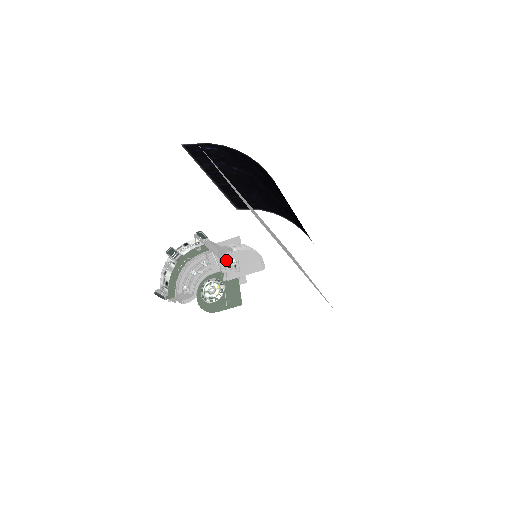
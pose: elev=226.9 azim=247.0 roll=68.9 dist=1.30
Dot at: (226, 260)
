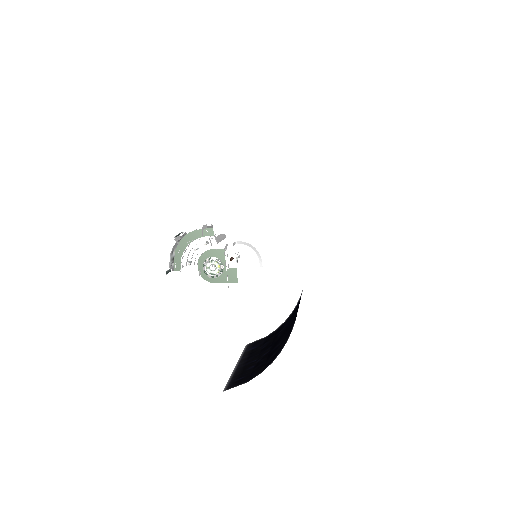
Dot at: (228, 250)
